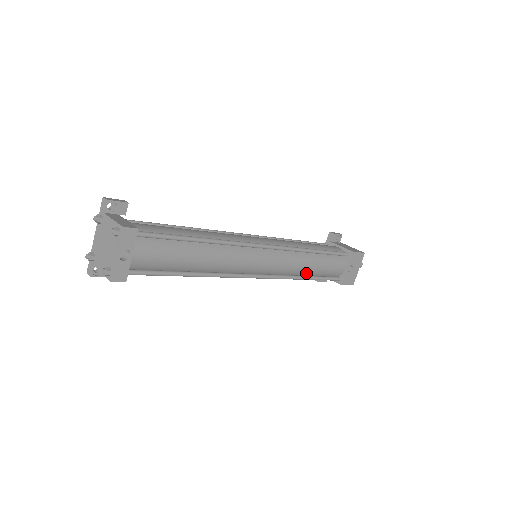
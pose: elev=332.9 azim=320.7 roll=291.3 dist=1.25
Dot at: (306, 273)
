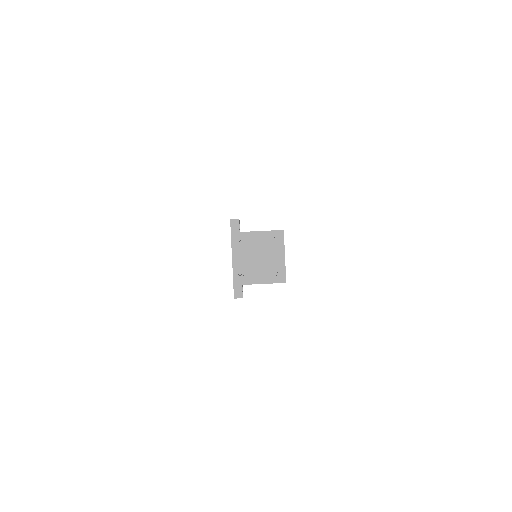
Dot at: occluded
